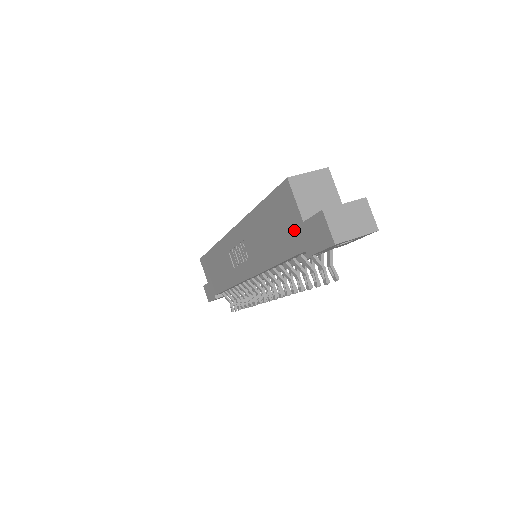
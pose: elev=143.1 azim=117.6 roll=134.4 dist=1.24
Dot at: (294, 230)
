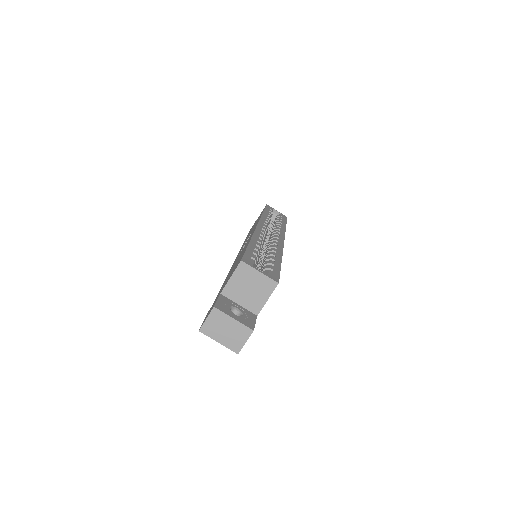
Dot at: occluded
